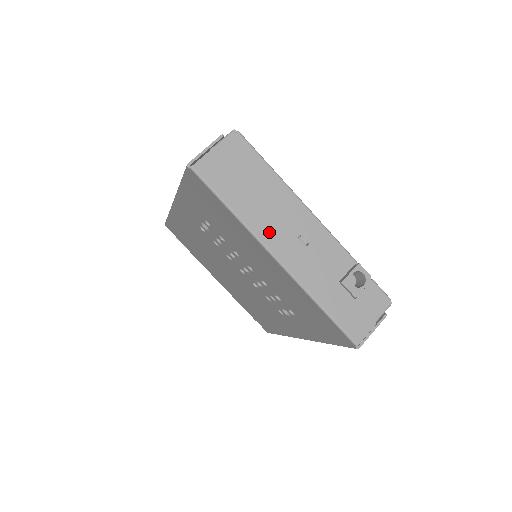
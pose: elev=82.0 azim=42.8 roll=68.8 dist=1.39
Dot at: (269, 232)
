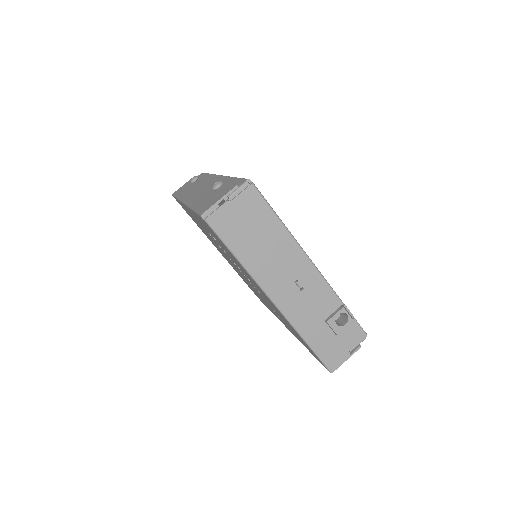
Dot at: (269, 279)
